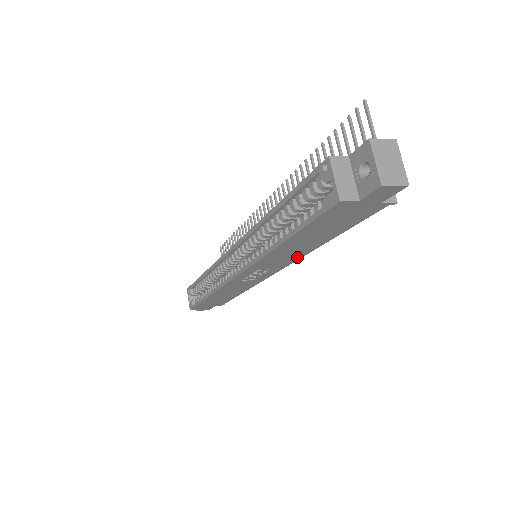
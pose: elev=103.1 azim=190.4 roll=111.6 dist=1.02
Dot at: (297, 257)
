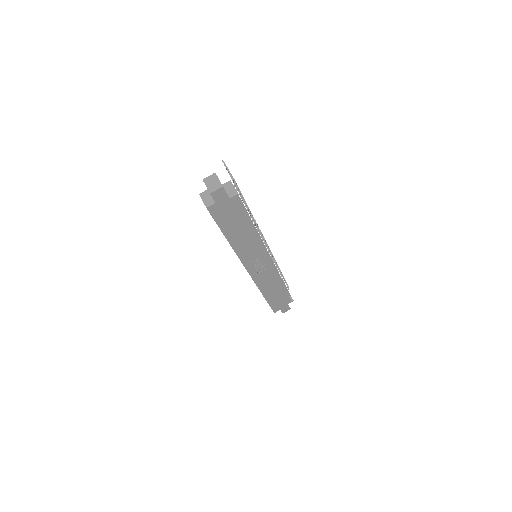
Dot at: (257, 243)
